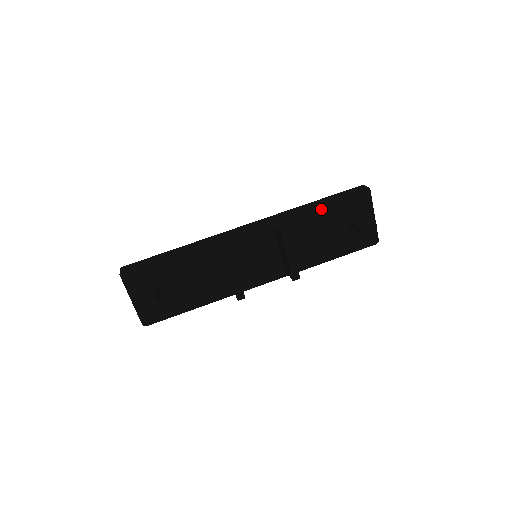
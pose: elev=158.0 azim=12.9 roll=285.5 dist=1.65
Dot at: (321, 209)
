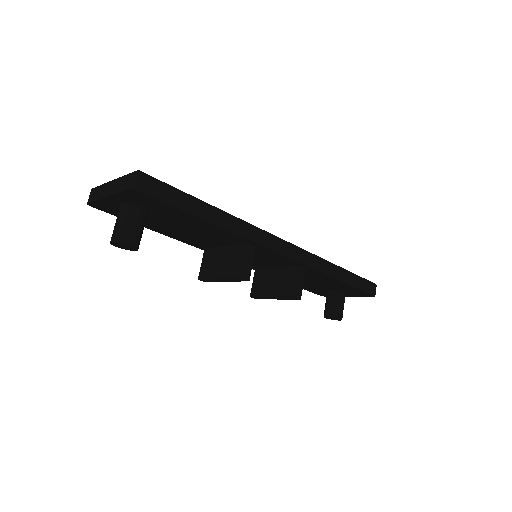
Dot at: (337, 282)
